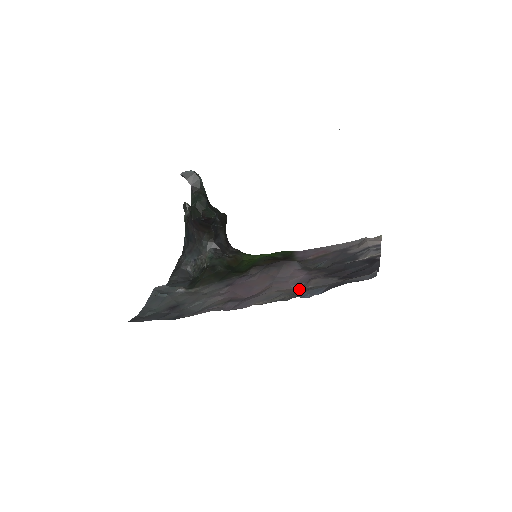
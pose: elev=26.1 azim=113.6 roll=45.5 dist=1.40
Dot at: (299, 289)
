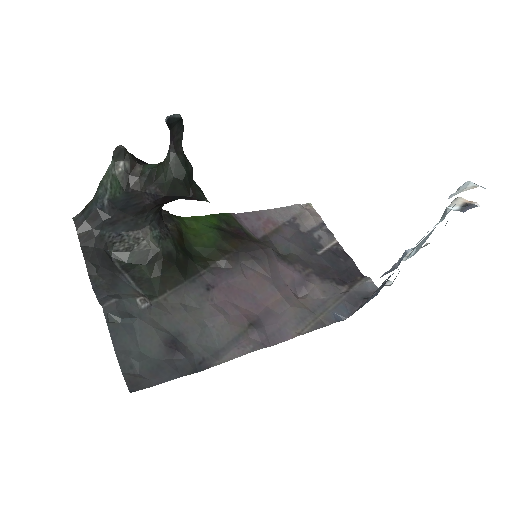
Dot at: (313, 301)
